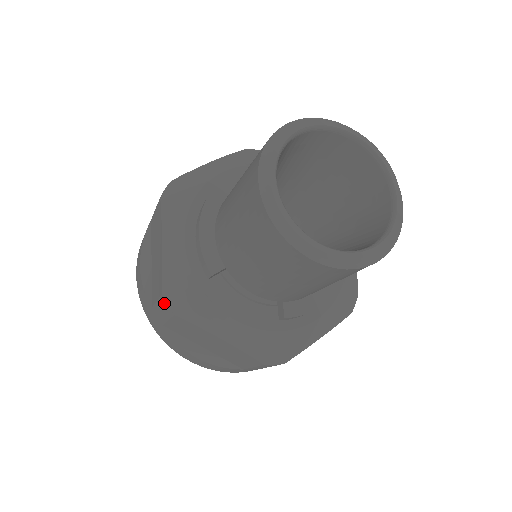
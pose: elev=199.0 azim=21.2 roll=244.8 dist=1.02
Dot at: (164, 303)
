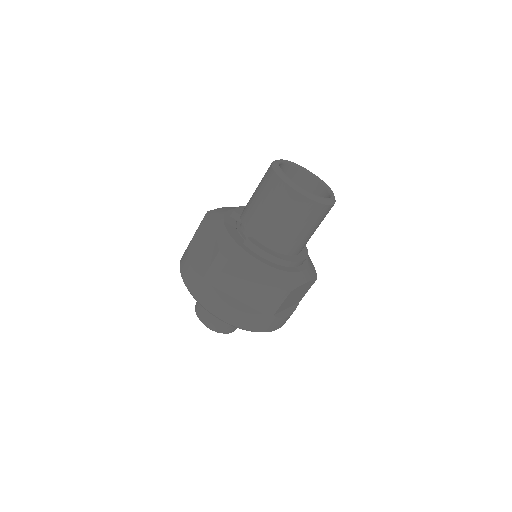
Dot at: occluded
